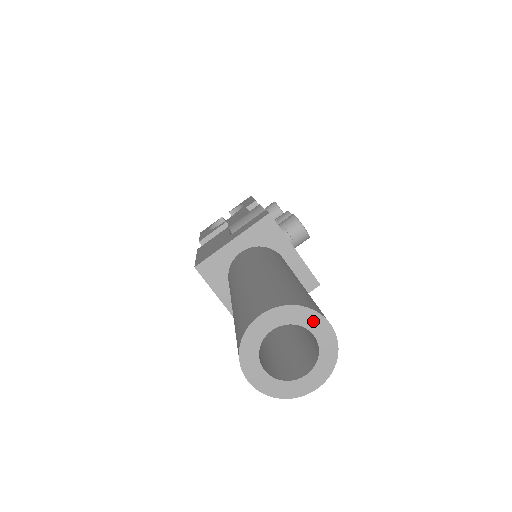
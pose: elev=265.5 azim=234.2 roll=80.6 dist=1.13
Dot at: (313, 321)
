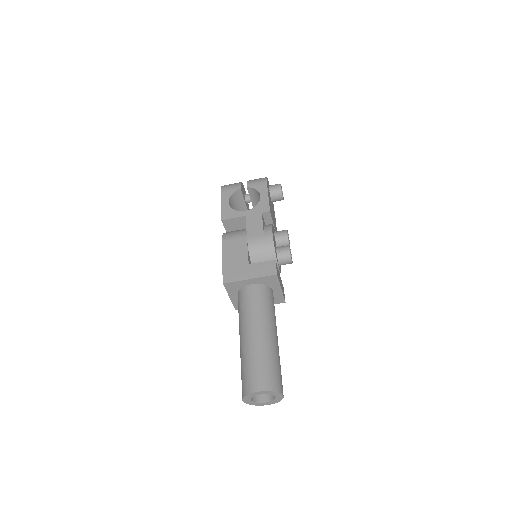
Dot at: (278, 395)
